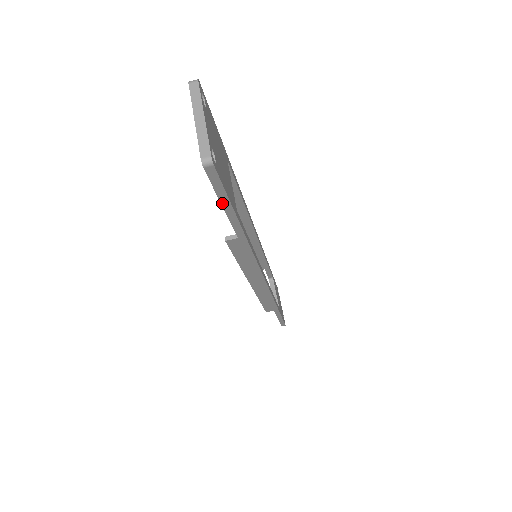
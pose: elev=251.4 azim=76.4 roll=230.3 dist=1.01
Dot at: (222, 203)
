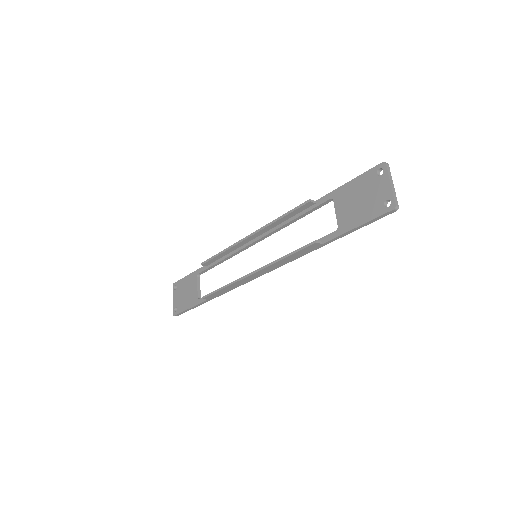
Dot at: (361, 226)
